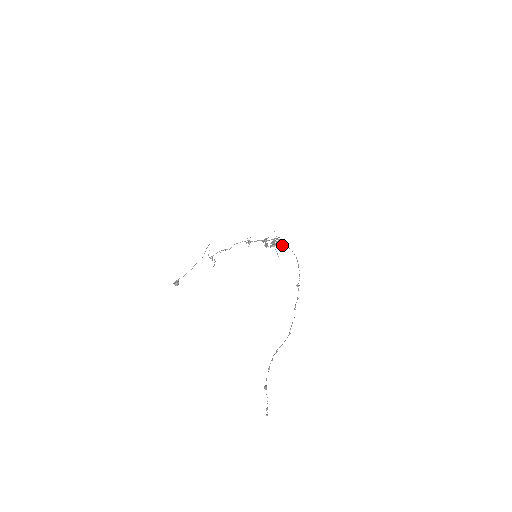
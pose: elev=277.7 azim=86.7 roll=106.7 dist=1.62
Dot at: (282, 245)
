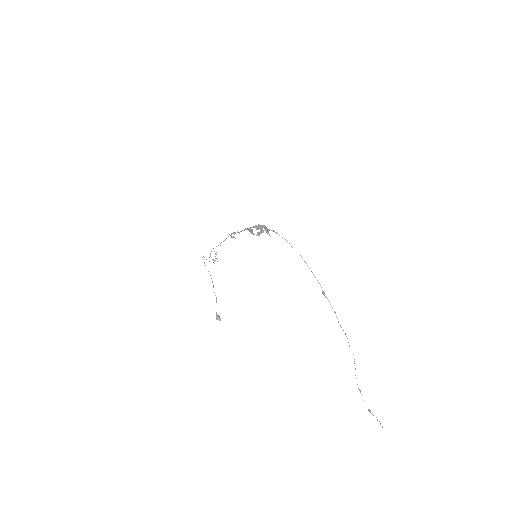
Dot at: (268, 230)
